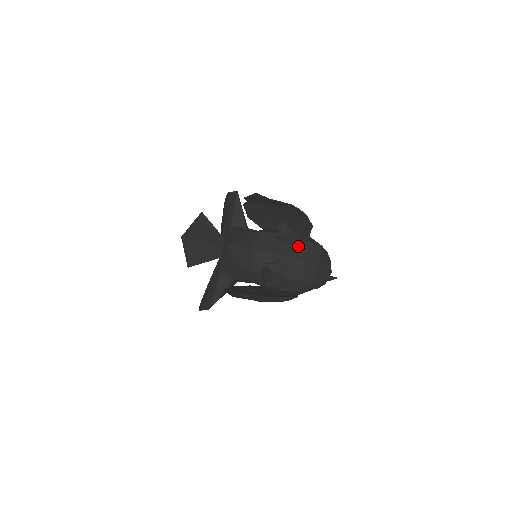
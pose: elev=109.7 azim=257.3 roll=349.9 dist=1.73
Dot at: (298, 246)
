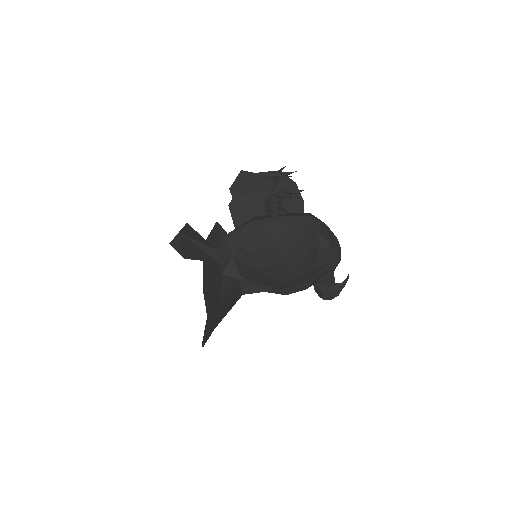
Dot at: (298, 214)
